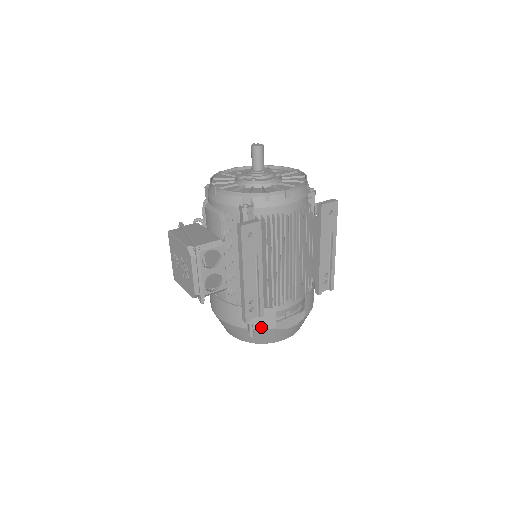
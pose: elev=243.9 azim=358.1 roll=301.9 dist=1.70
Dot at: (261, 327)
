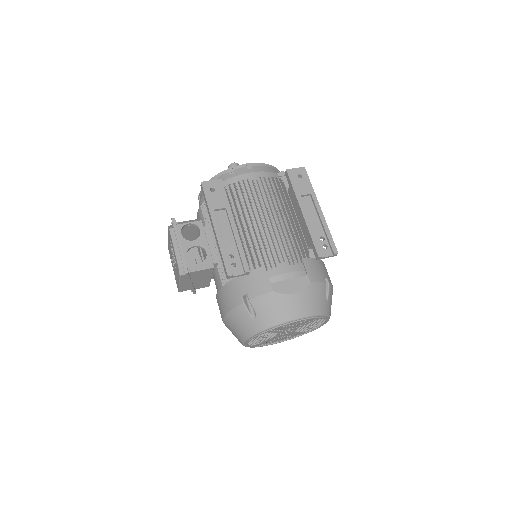
Dot at: (256, 294)
